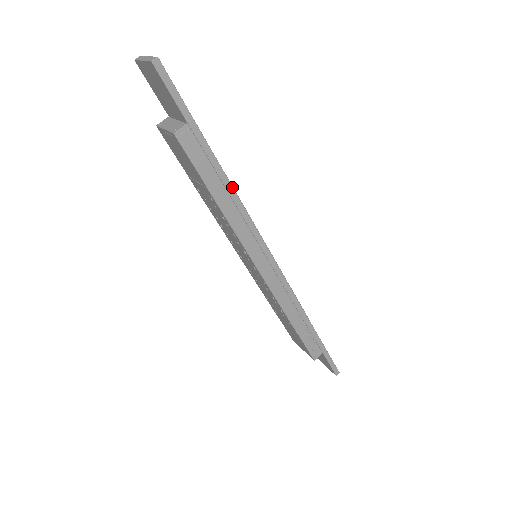
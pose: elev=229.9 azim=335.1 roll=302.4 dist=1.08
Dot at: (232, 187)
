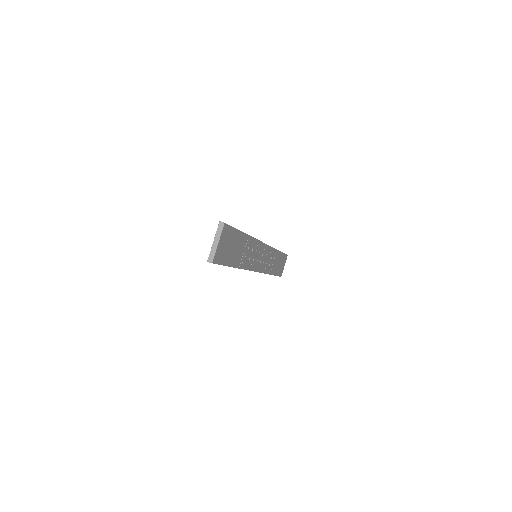
Dot at: occluded
